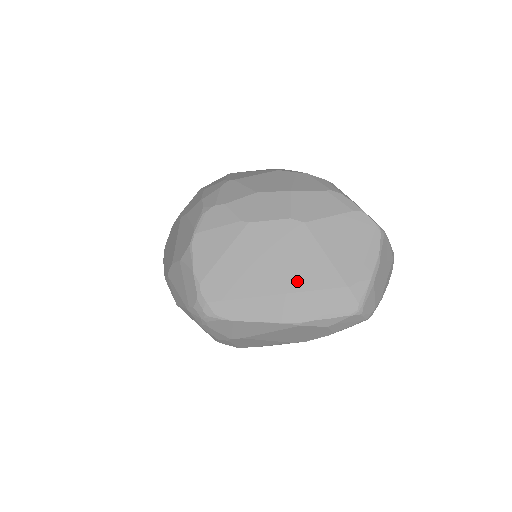
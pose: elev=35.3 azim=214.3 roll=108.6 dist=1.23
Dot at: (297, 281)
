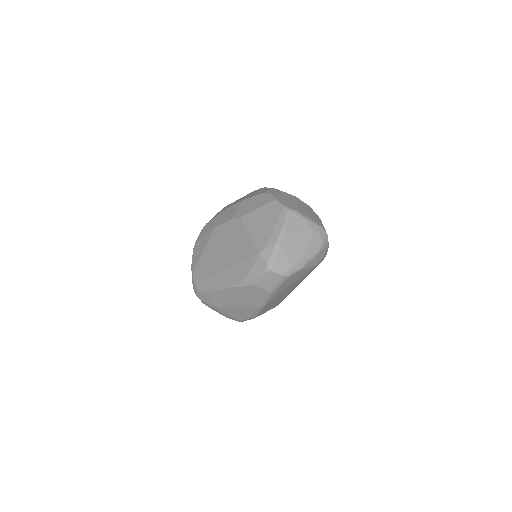
Dot at: (235, 257)
